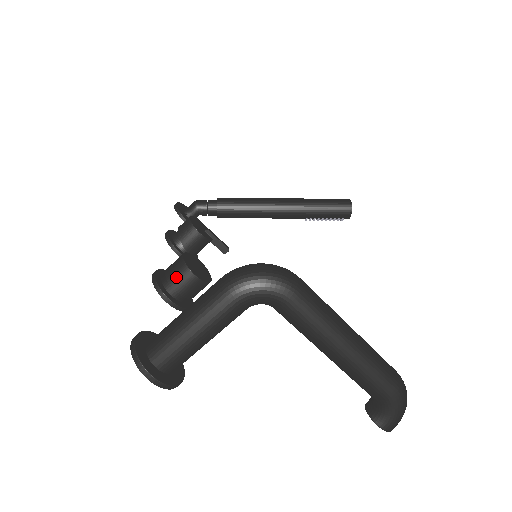
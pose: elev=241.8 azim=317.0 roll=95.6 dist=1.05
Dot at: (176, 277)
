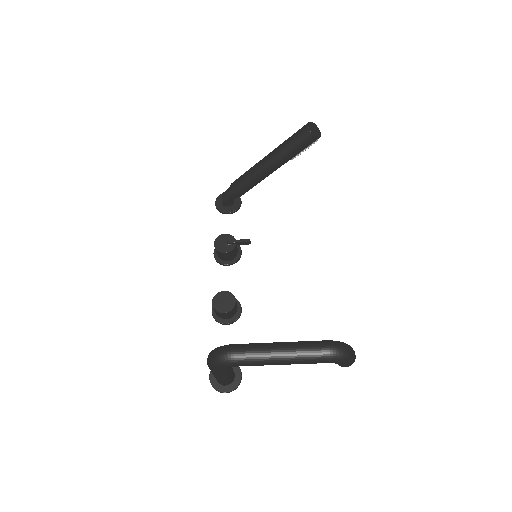
Dot at: (218, 315)
